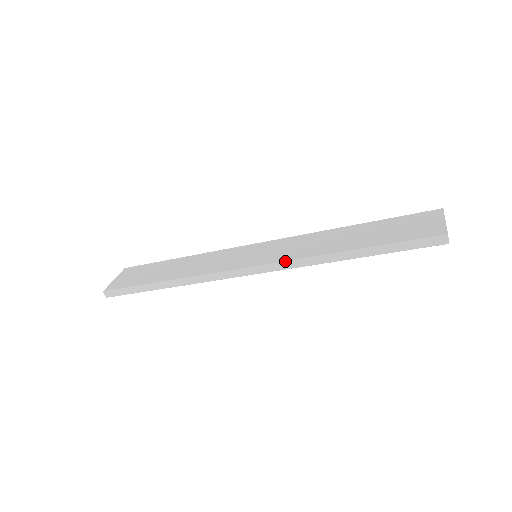
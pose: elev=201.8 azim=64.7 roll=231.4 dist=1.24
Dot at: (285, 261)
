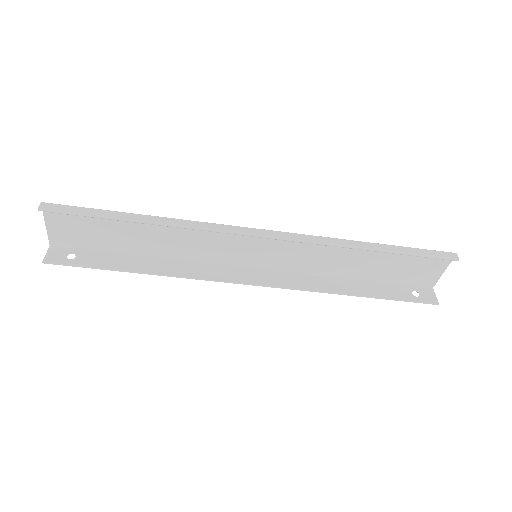
Dot at: occluded
